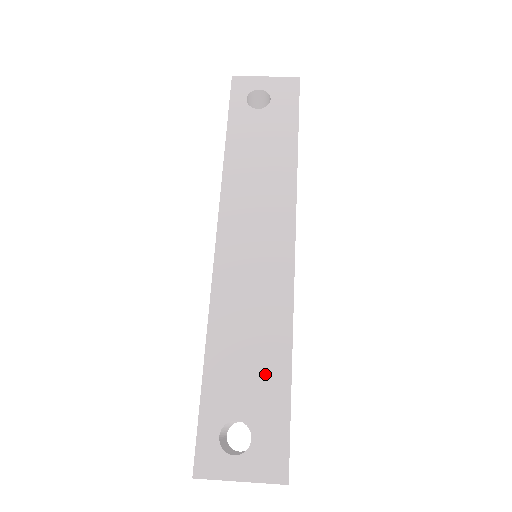
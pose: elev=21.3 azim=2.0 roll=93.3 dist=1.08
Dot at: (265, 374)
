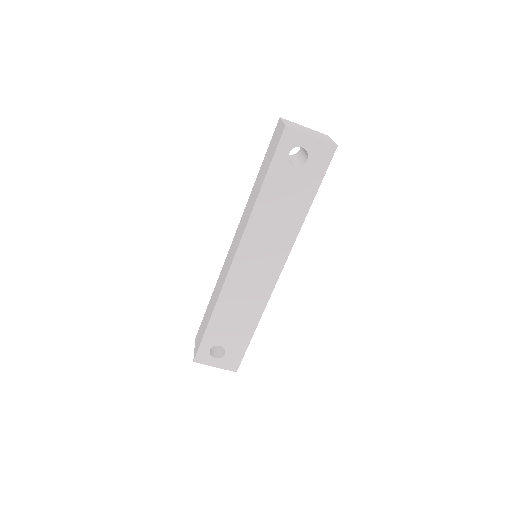
Dot at: (240, 331)
